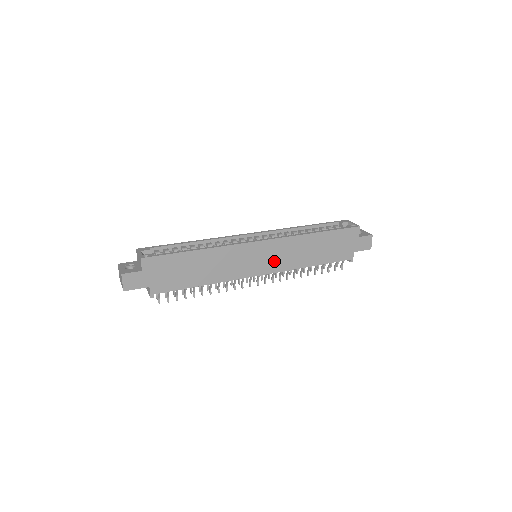
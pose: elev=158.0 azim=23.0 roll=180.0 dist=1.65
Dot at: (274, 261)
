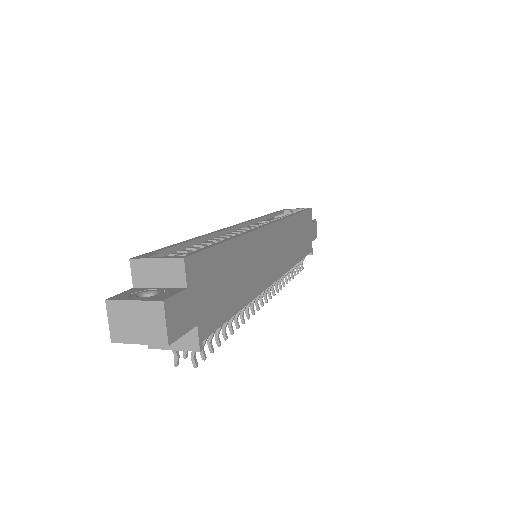
Dot at: (281, 256)
